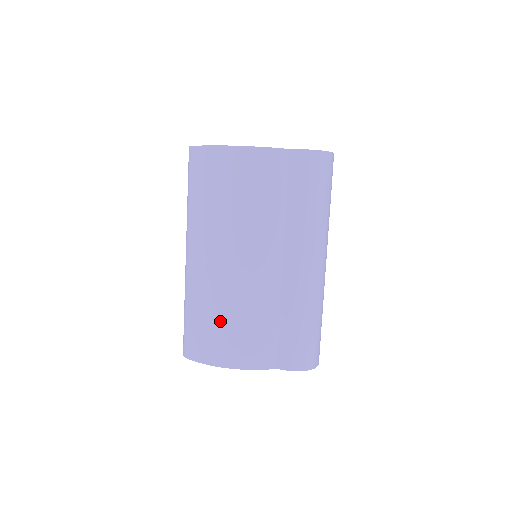
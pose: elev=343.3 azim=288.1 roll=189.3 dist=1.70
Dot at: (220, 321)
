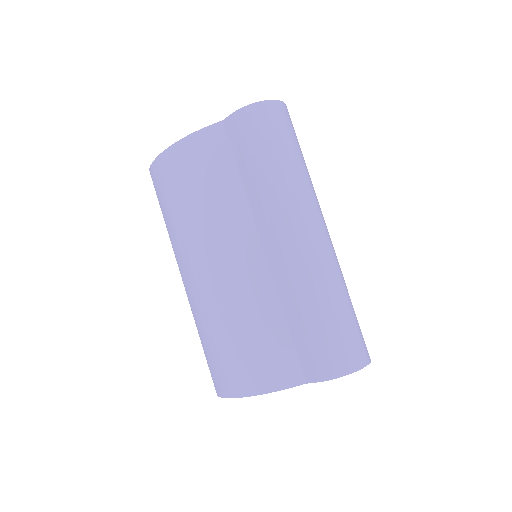
Dot at: (223, 341)
